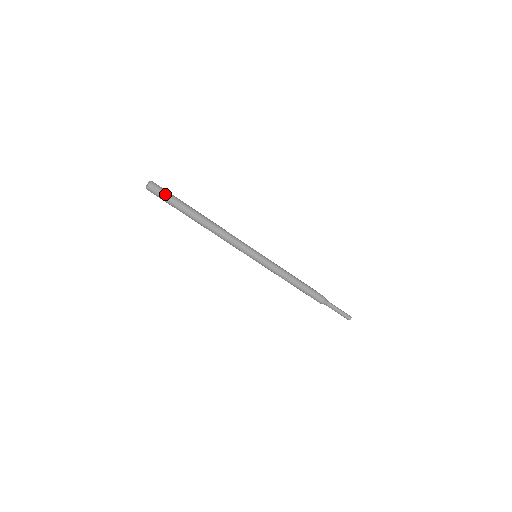
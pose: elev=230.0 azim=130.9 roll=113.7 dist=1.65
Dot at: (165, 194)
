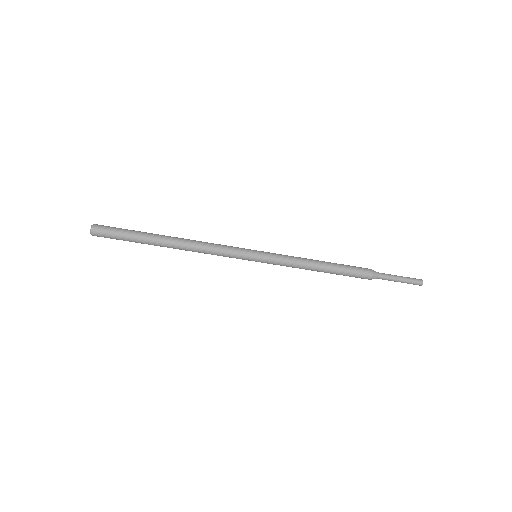
Dot at: (114, 229)
